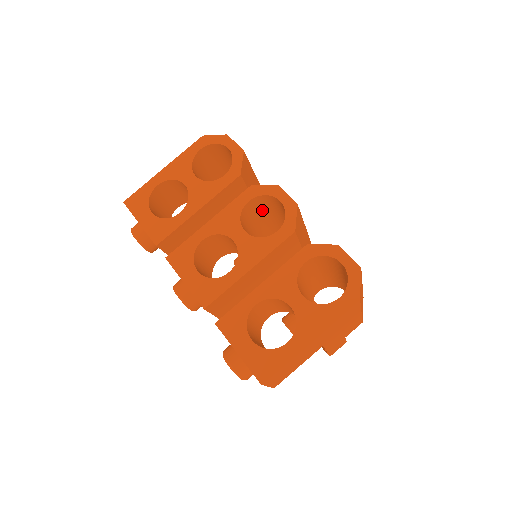
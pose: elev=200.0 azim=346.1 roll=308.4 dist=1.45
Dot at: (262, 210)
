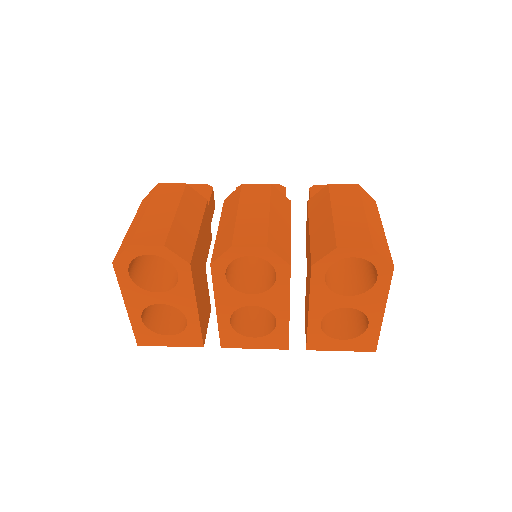
Dot at: occluded
